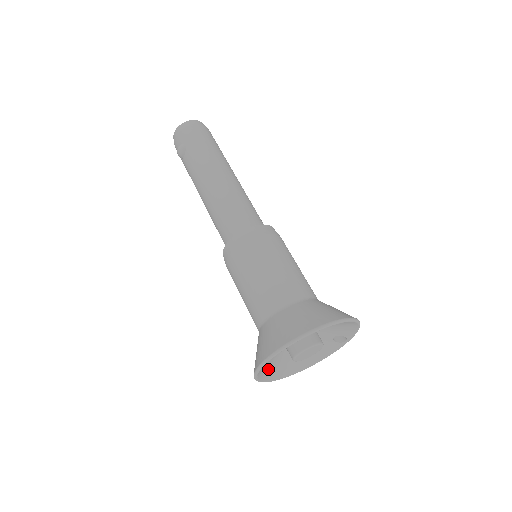
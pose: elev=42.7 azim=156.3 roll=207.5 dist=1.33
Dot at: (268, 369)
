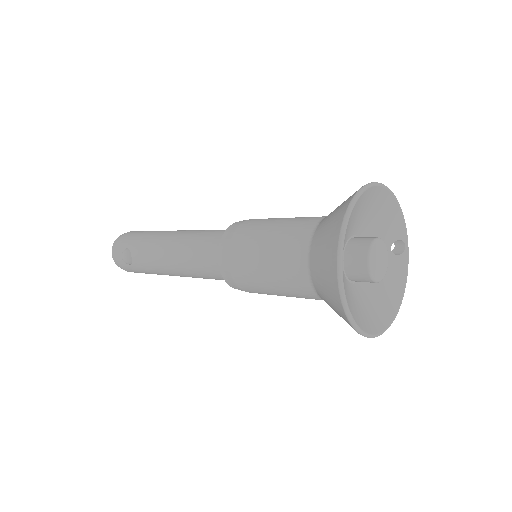
Dot at: (357, 313)
